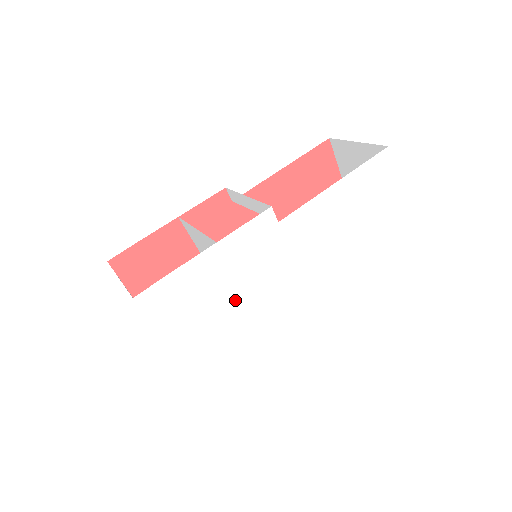
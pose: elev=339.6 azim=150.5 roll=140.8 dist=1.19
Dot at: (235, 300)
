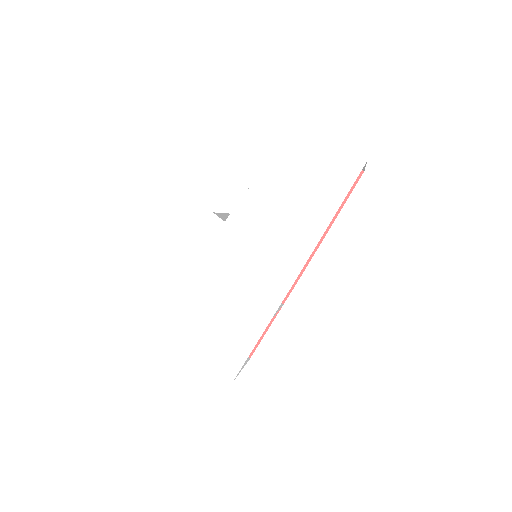
Dot at: (218, 293)
